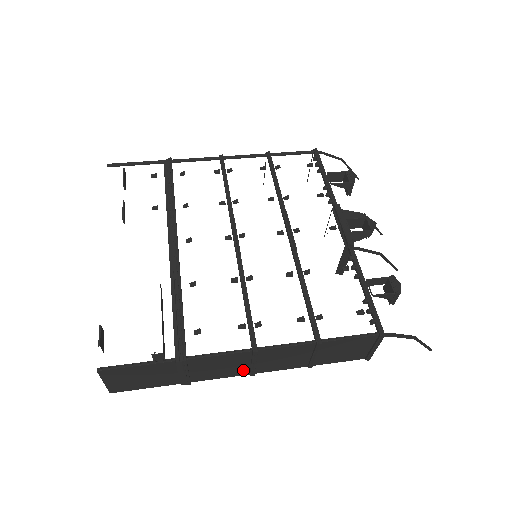
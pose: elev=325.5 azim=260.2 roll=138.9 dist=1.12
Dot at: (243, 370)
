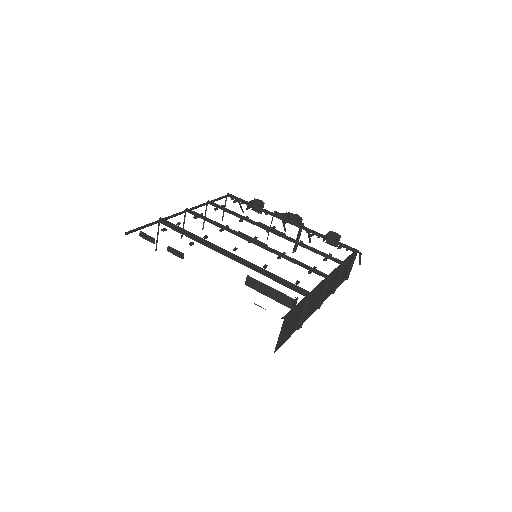
Dot at: (317, 304)
